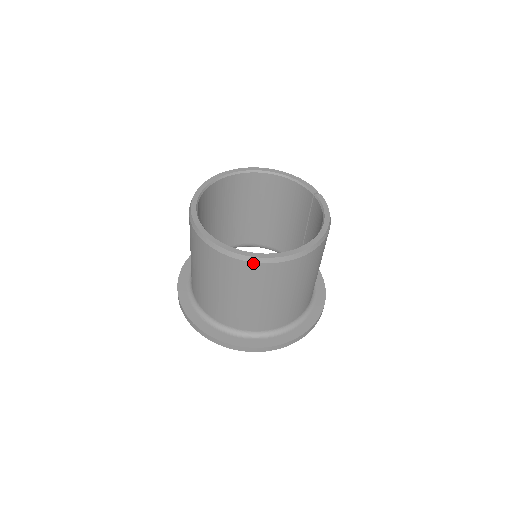
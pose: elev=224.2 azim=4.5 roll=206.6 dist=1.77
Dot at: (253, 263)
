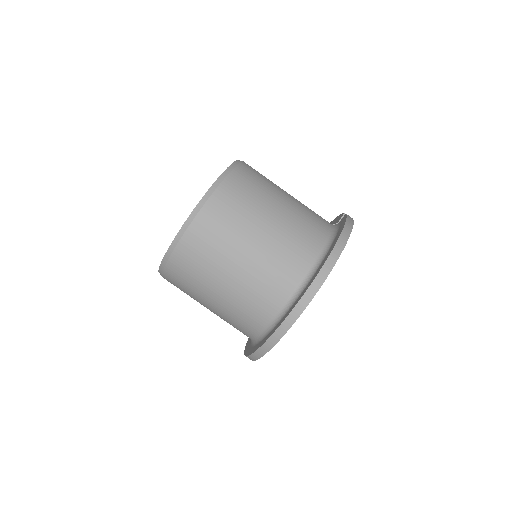
Dot at: (170, 260)
